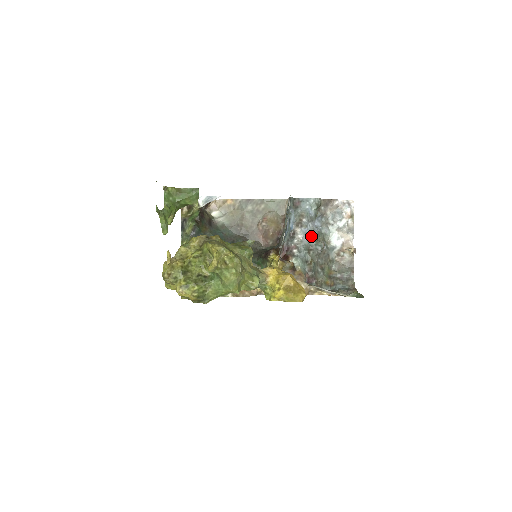
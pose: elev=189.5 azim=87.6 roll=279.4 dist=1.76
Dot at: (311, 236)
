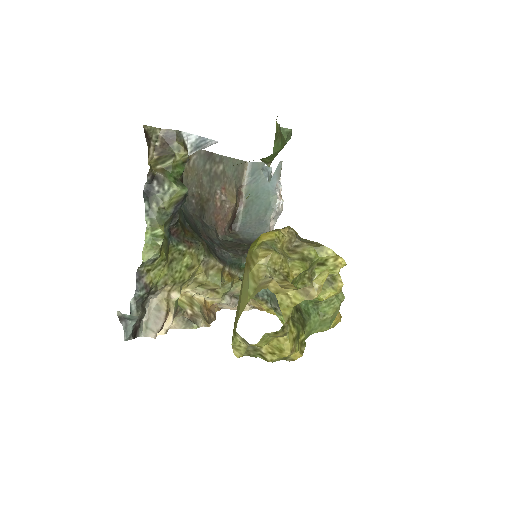
Dot at: occluded
